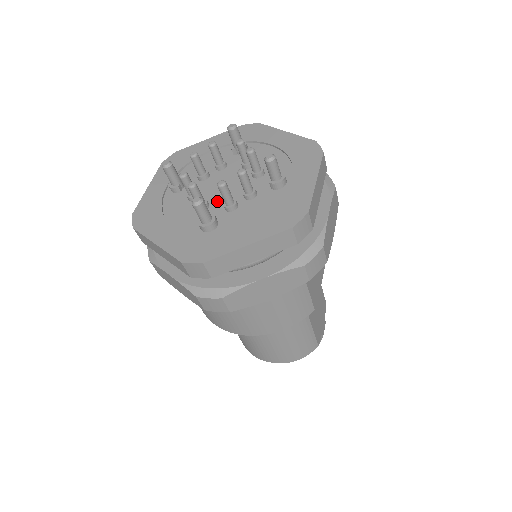
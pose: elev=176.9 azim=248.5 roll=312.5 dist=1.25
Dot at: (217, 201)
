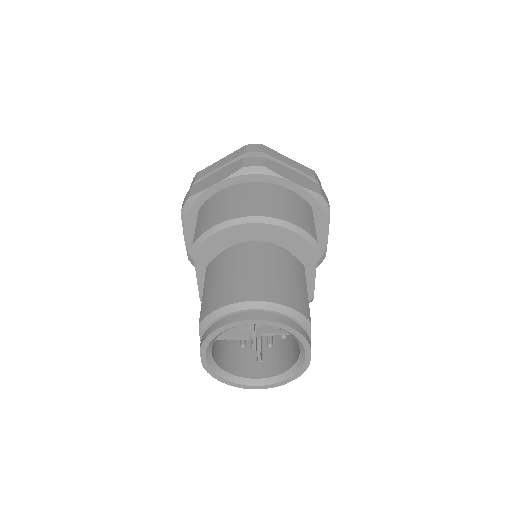
Dot at: occluded
